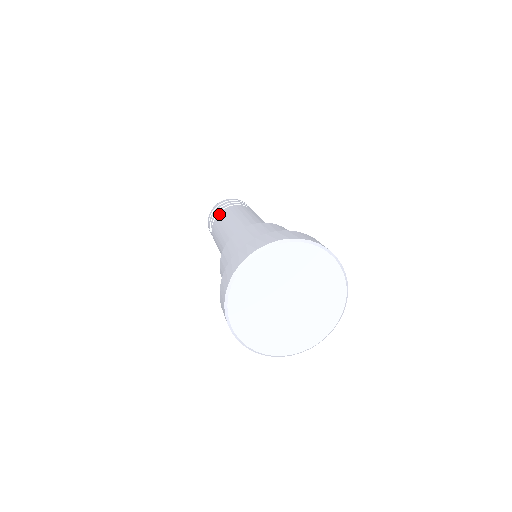
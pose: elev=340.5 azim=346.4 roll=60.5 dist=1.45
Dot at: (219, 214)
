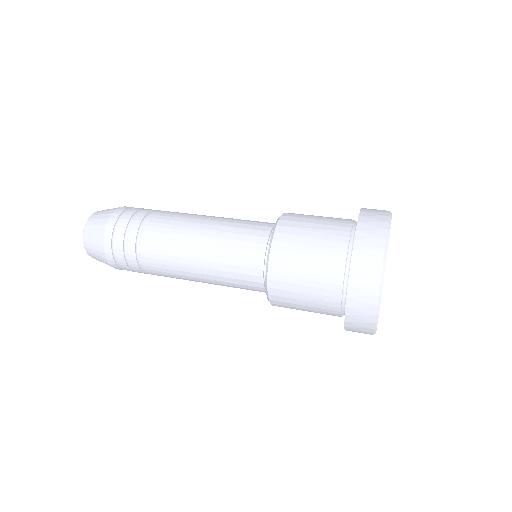
Dot at: (145, 261)
